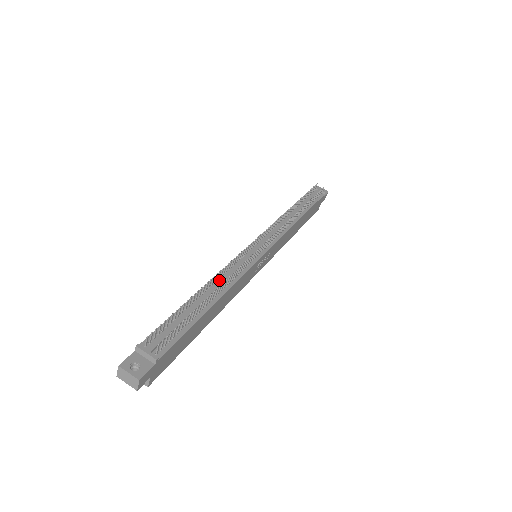
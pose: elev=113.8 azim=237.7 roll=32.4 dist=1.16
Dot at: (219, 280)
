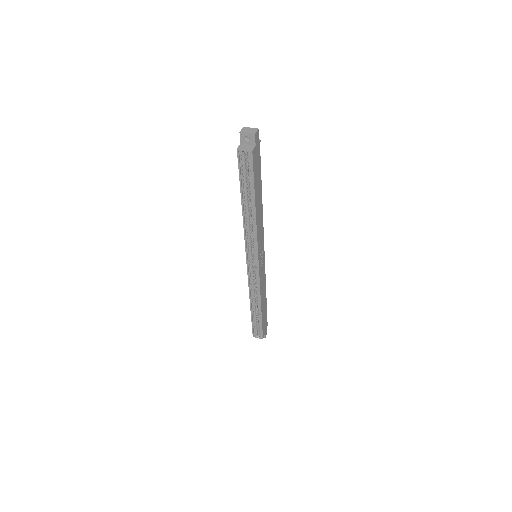
Dot at: occluded
